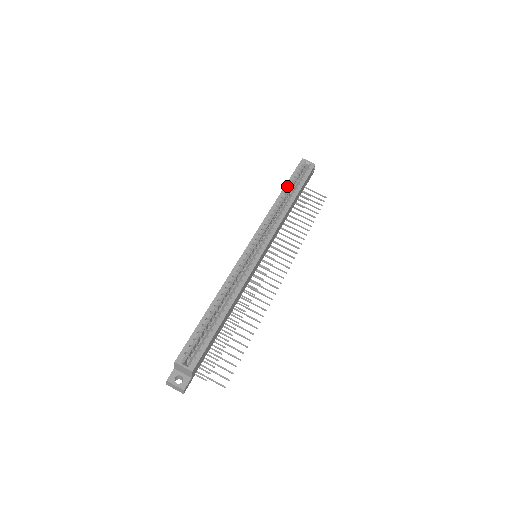
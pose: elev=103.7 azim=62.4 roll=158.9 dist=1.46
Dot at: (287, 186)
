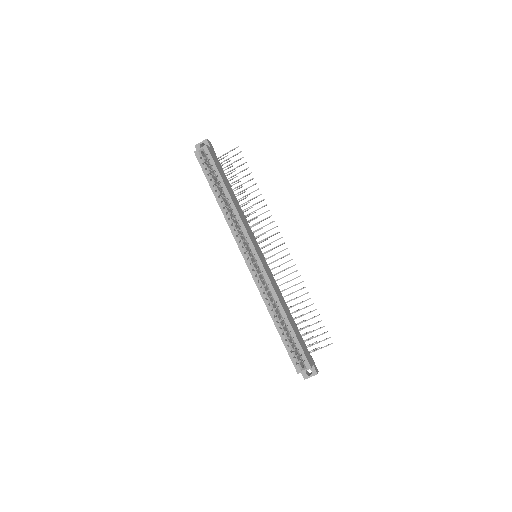
Dot at: (213, 189)
